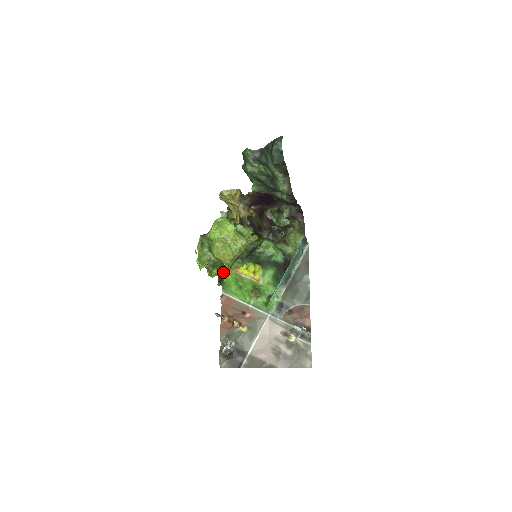
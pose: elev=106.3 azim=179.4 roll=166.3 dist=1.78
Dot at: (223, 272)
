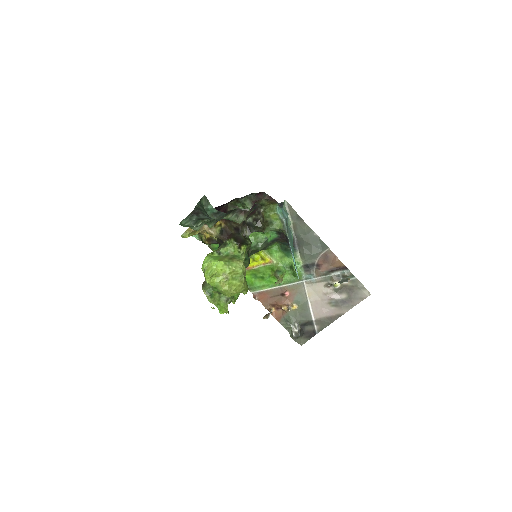
Dot at: occluded
